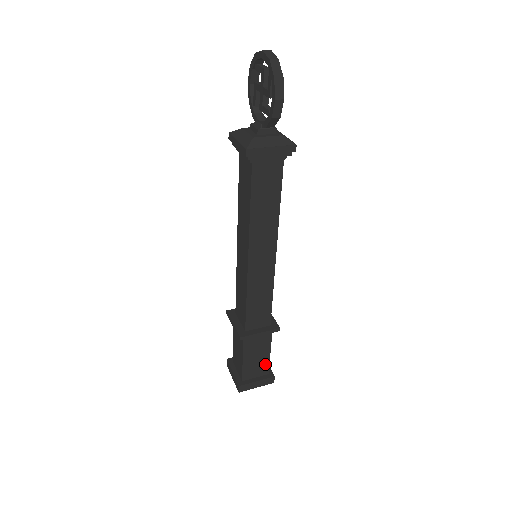
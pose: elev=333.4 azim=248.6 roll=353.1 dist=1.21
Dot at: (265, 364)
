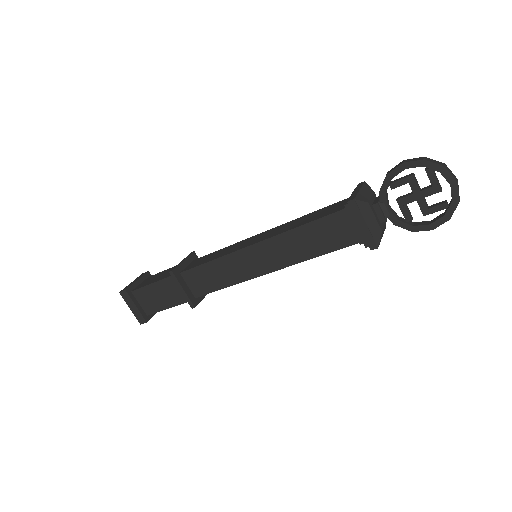
Dot at: occluded
